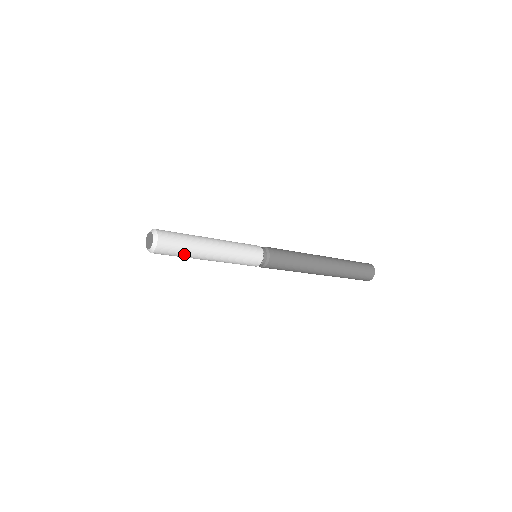
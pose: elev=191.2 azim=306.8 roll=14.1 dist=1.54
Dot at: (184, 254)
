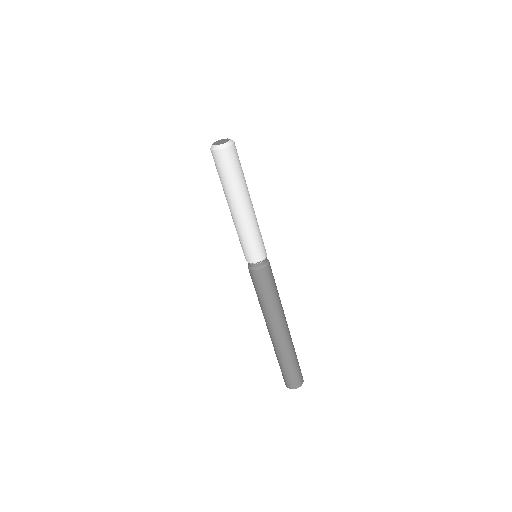
Dot at: (228, 181)
